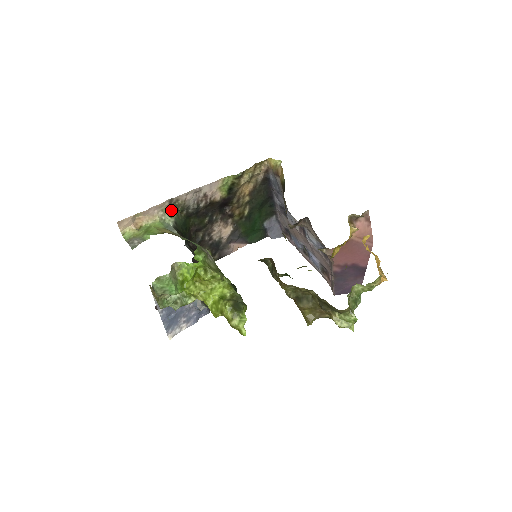
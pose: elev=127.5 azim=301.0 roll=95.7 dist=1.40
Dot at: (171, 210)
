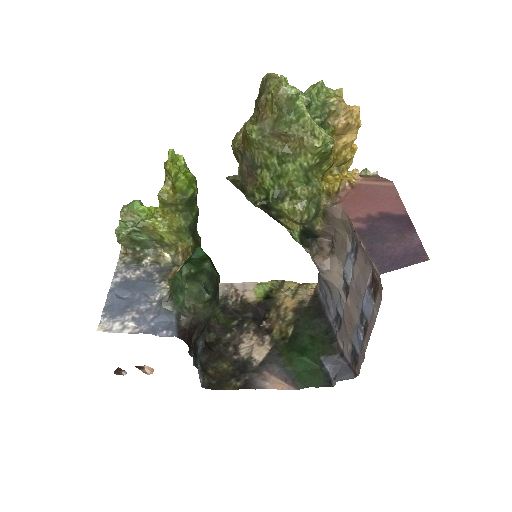
Dot at: occluded
